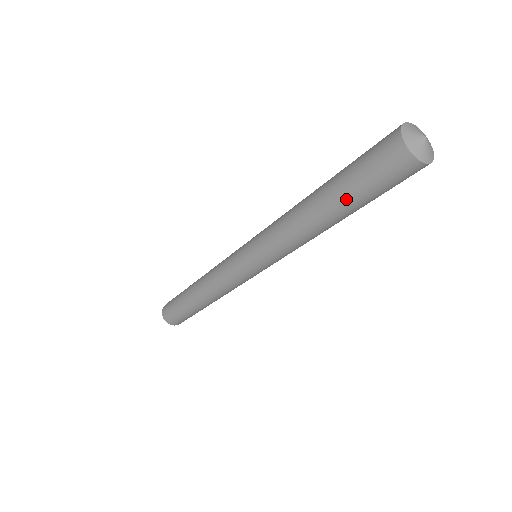
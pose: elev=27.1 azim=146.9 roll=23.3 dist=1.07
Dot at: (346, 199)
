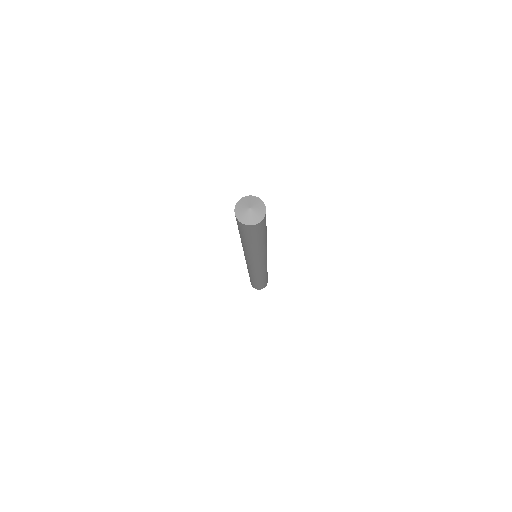
Dot at: (257, 241)
